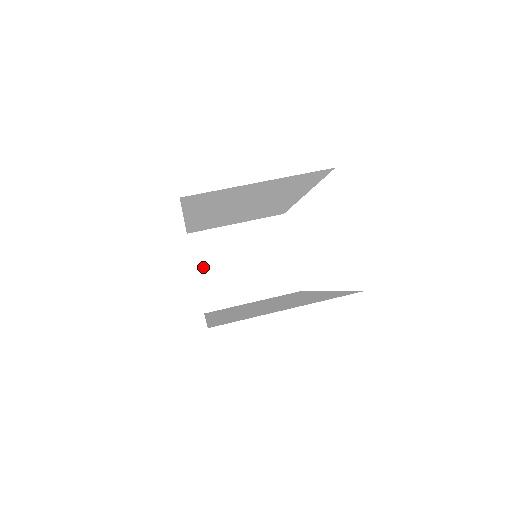
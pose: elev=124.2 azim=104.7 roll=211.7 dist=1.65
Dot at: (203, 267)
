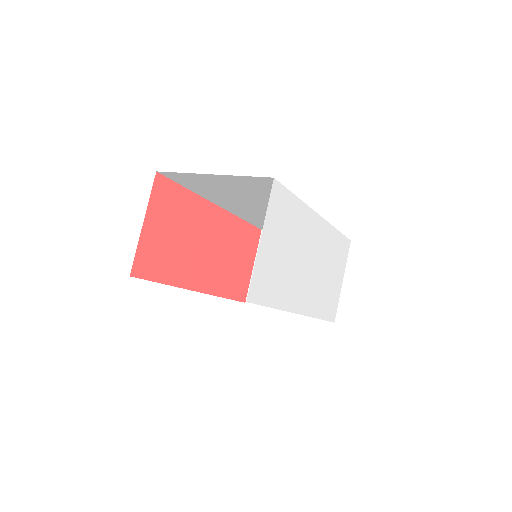
Dot at: occluded
